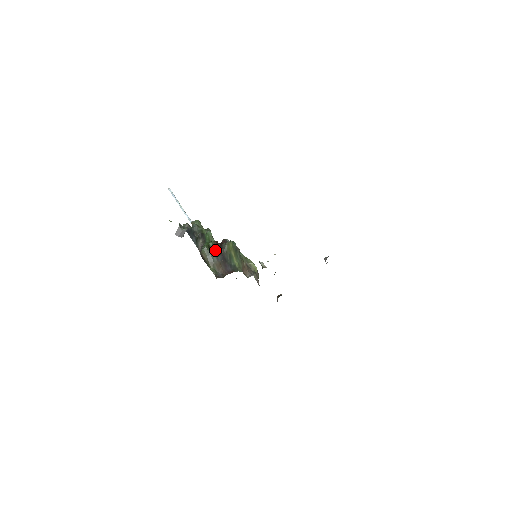
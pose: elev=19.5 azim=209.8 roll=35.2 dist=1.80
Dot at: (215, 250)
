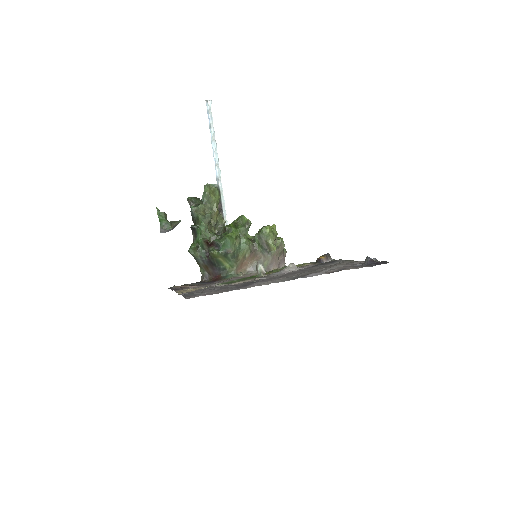
Dot at: (205, 249)
